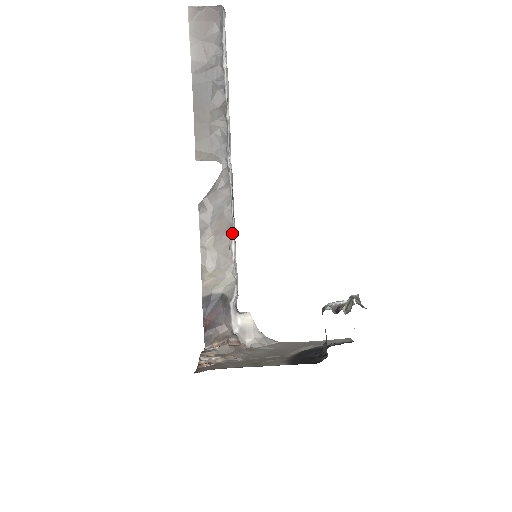
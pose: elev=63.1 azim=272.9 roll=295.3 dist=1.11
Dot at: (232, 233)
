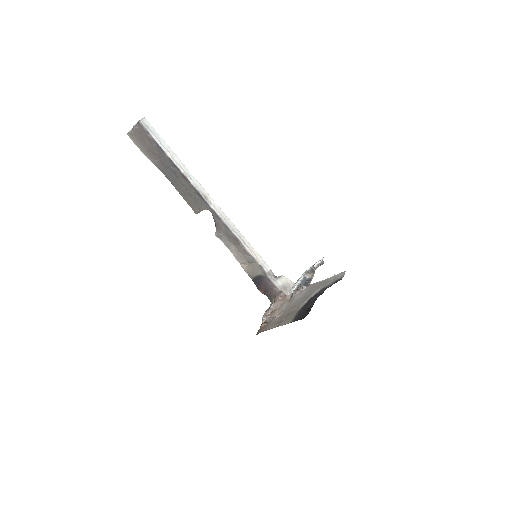
Dot at: (241, 243)
